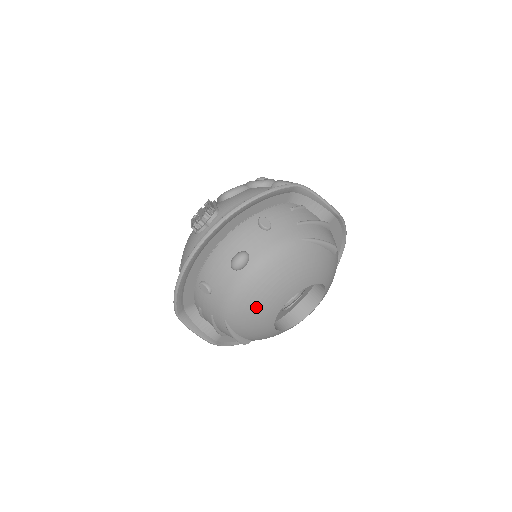
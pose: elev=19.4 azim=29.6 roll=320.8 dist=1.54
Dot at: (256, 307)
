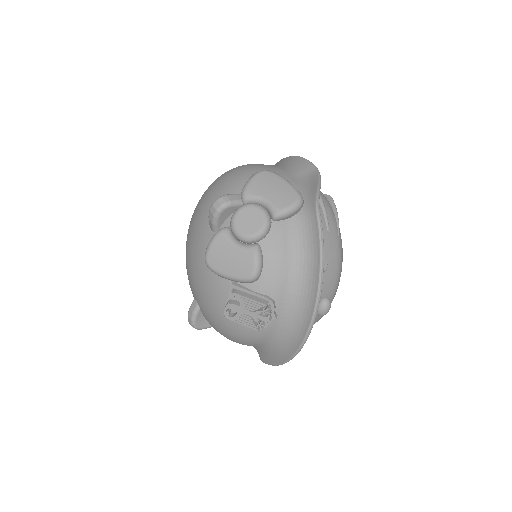
Dot at: occluded
